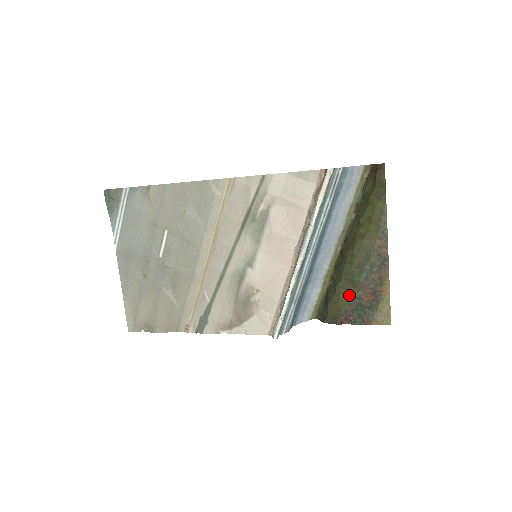
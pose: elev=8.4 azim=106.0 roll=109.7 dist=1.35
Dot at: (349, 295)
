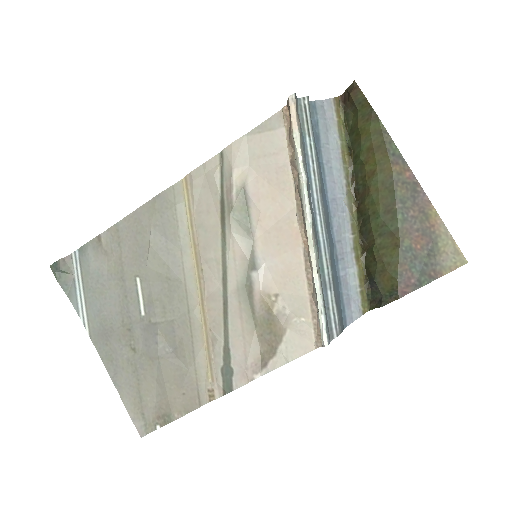
Dot at: (394, 252)
